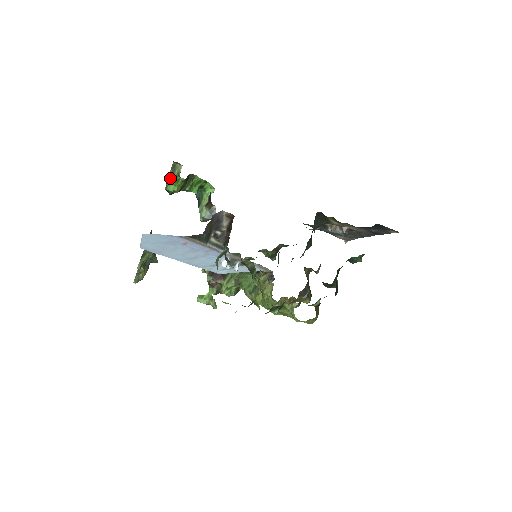
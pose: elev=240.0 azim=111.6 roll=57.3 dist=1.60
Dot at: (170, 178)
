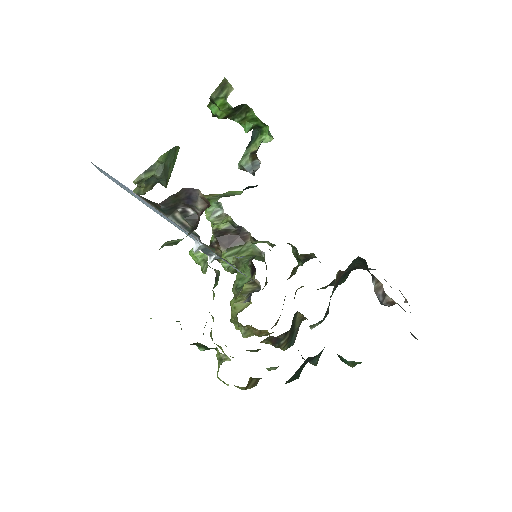
Dot at: (213, 96)
